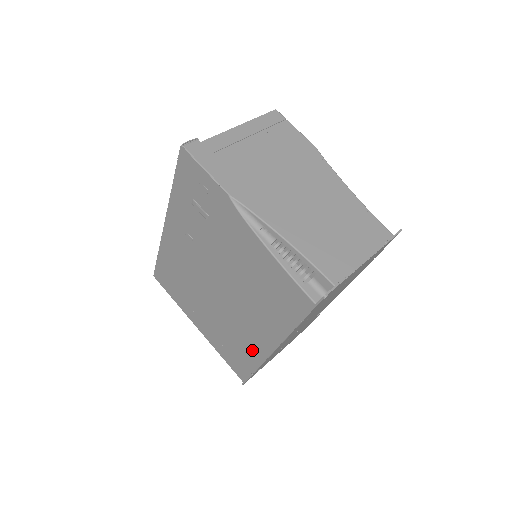
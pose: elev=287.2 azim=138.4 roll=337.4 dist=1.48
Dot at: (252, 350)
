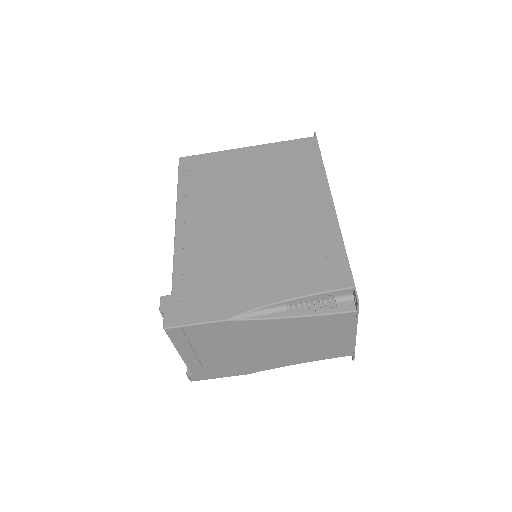
Dot at: occluded
